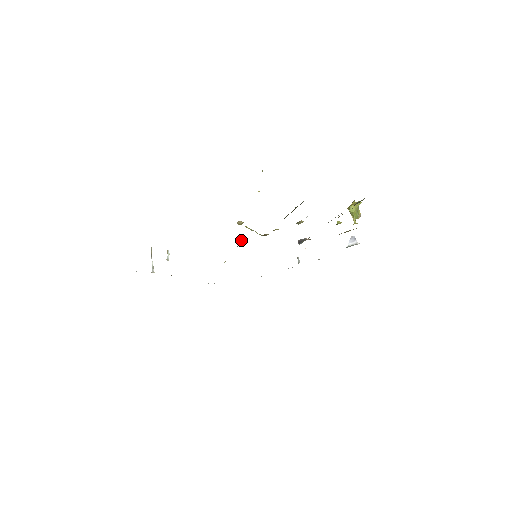
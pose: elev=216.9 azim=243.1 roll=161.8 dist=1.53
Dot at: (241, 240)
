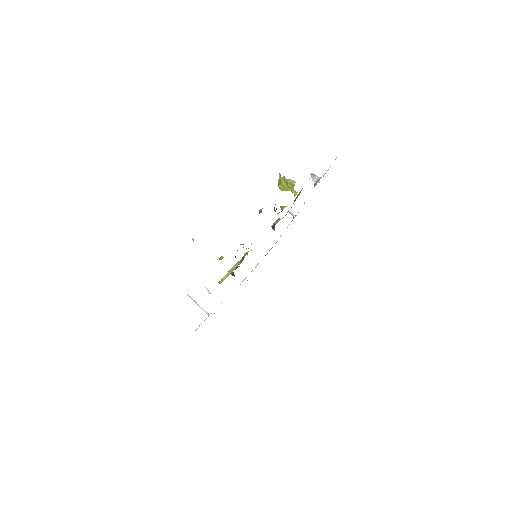
Dot at: (232, 273)
